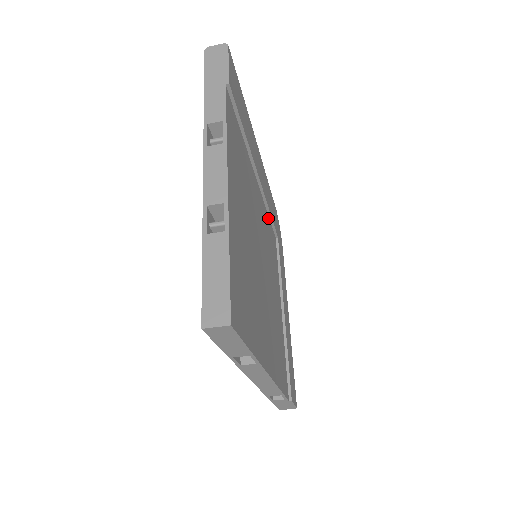
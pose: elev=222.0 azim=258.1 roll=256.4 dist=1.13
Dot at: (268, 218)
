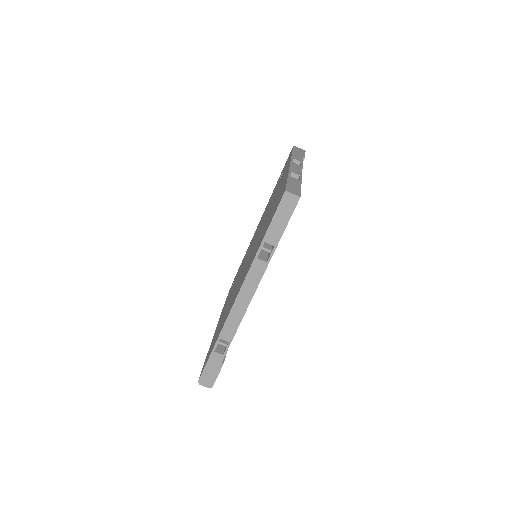
Dot at: occluded
